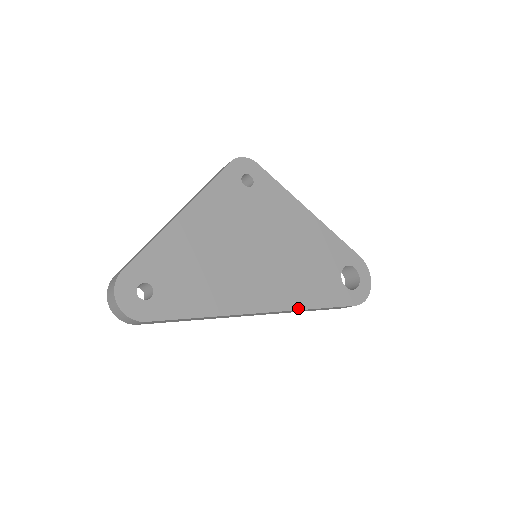
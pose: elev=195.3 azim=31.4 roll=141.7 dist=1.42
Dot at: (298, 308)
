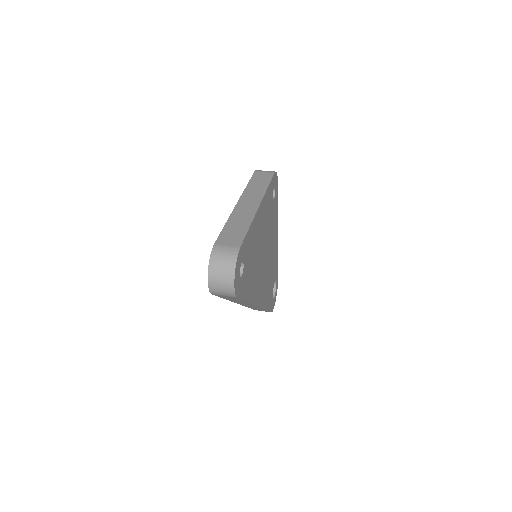
Dot at: (263, 307)
